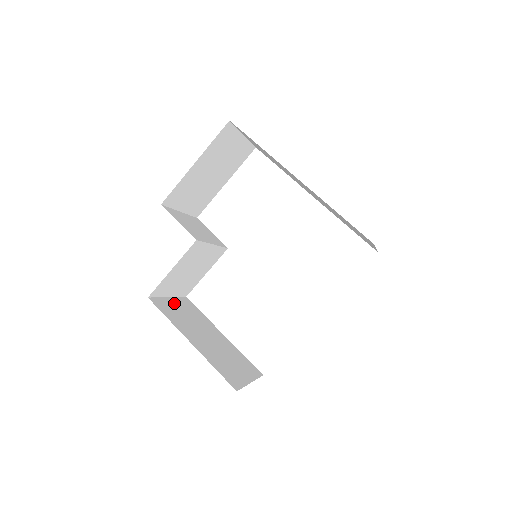
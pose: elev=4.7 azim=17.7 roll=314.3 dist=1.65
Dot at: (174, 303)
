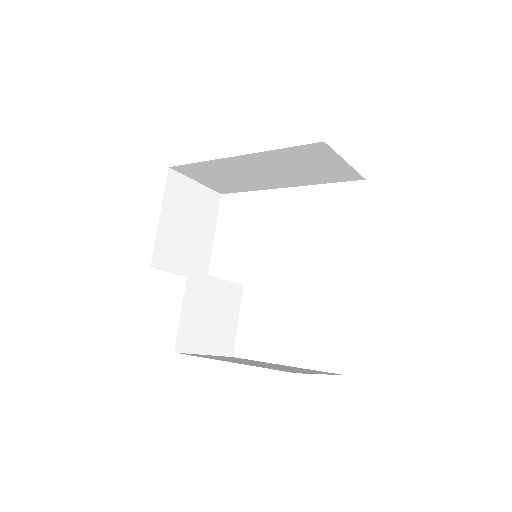
Dot at: occluded
